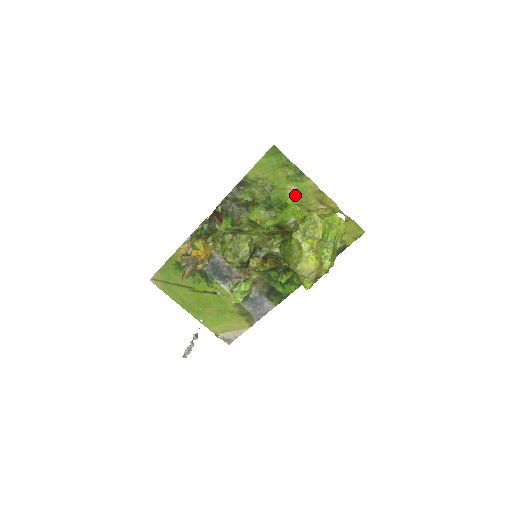
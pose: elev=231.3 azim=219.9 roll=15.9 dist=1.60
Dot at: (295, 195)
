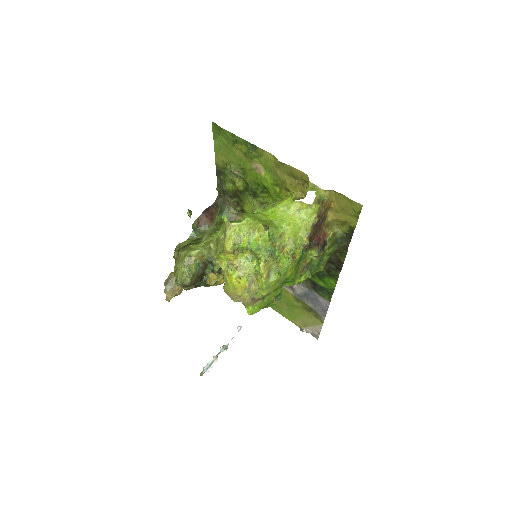
Dot at: (265, 174)
